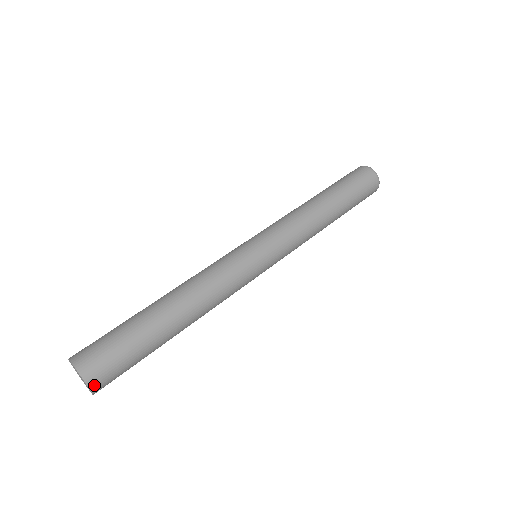
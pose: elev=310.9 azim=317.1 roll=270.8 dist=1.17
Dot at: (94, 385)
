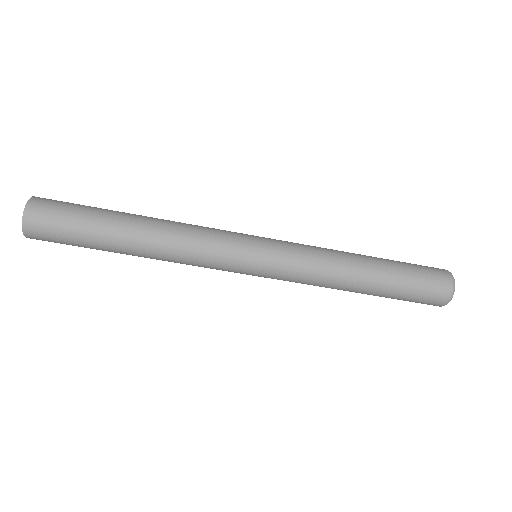
Dot at: (28, 226)
